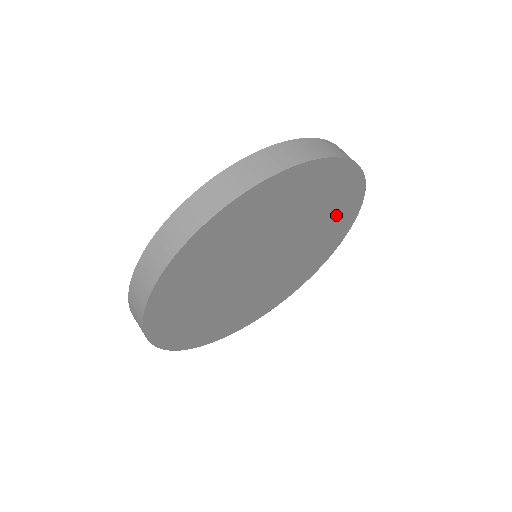
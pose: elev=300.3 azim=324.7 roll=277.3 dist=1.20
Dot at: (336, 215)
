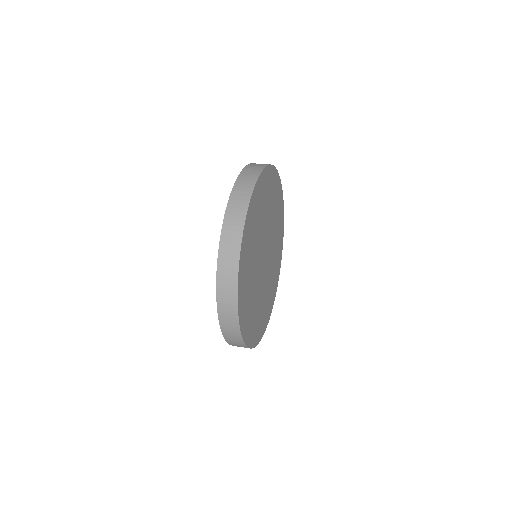
Dot at: (274, 279)
